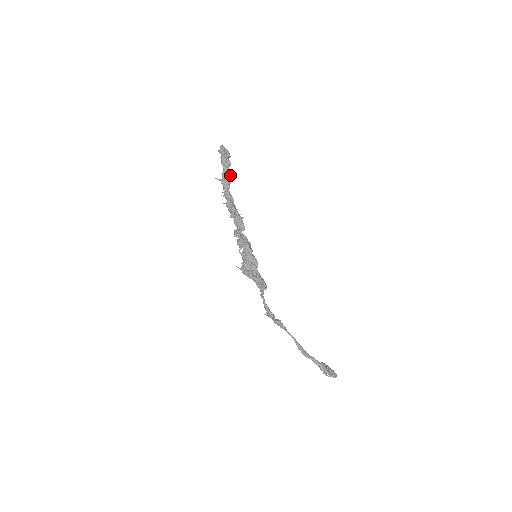
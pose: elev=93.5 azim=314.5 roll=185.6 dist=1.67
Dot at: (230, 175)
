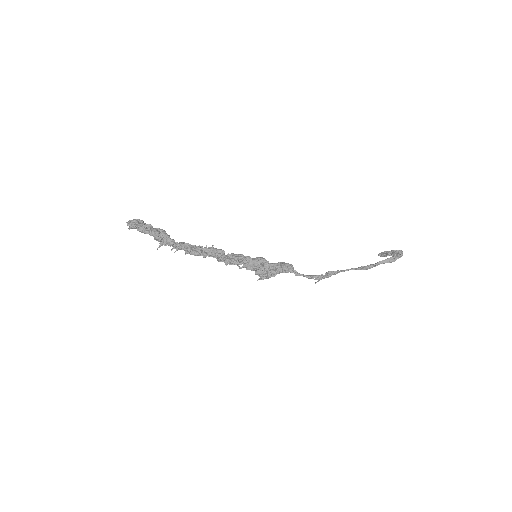
Dot at: (161, 232)
